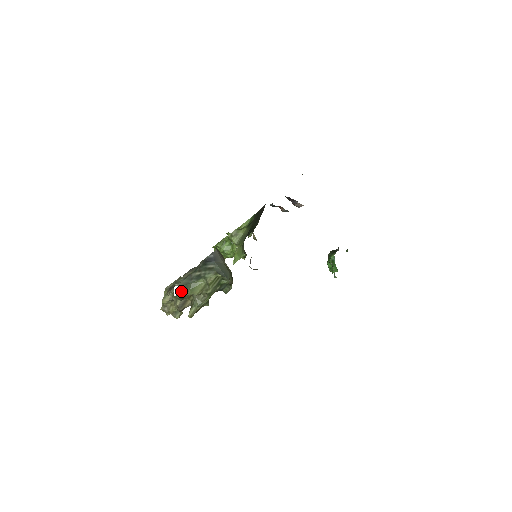
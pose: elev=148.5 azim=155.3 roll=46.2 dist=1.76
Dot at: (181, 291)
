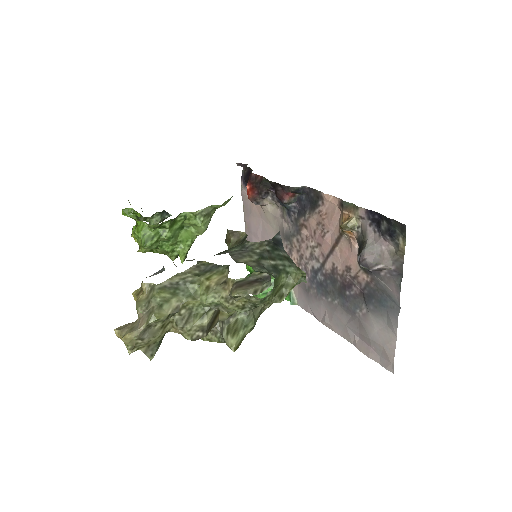
Dot at: occluded
